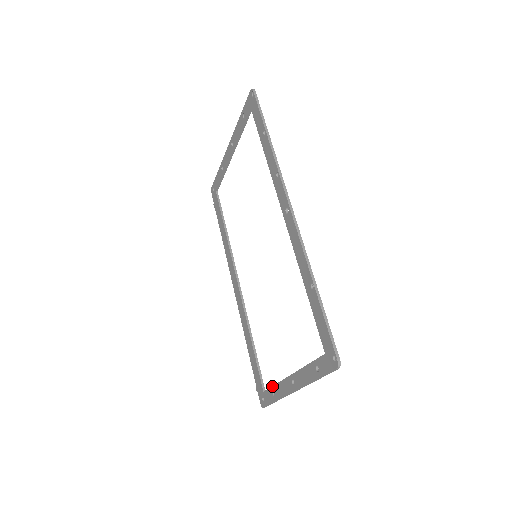
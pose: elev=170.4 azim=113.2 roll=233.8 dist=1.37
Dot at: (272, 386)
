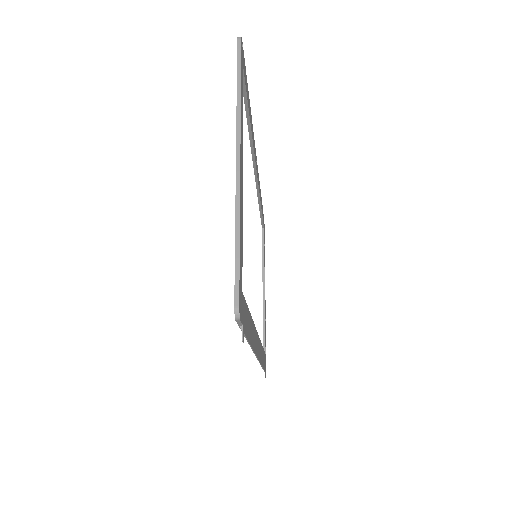
Dot at: occluded
